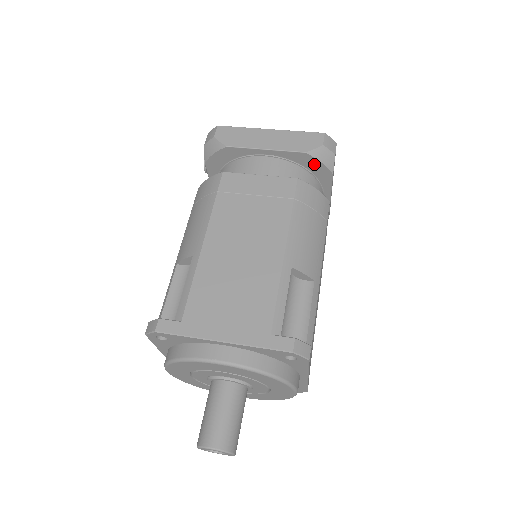
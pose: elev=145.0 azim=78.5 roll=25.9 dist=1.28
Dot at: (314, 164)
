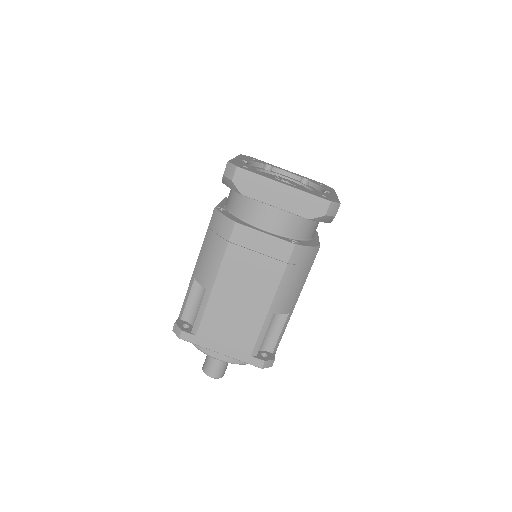
Dot at: occluded
